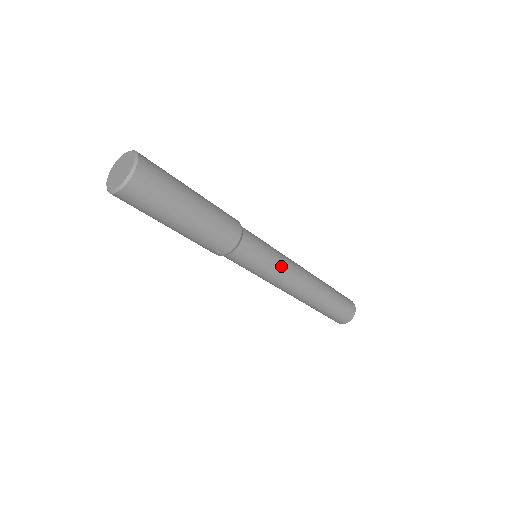
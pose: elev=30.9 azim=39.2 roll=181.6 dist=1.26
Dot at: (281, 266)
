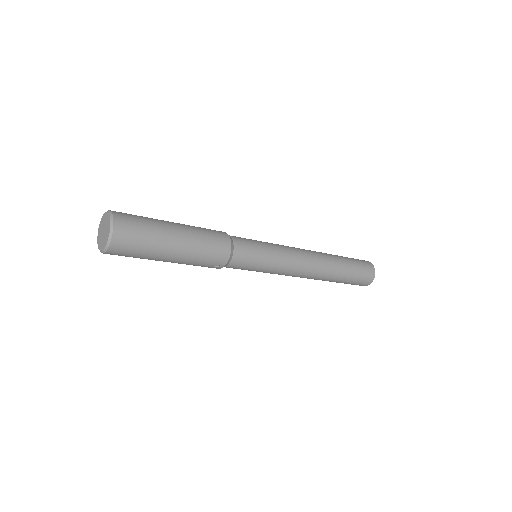
Dot at: (281, 258)
